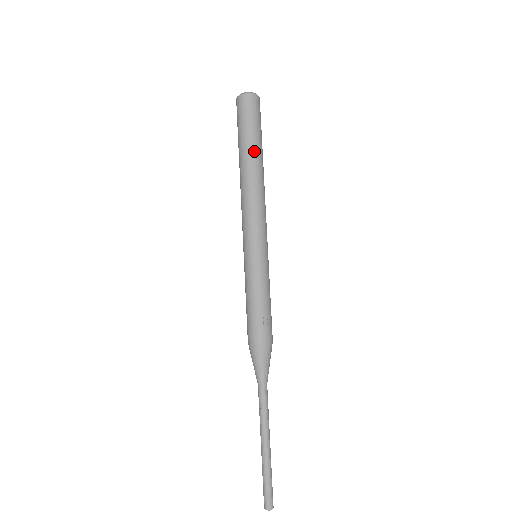
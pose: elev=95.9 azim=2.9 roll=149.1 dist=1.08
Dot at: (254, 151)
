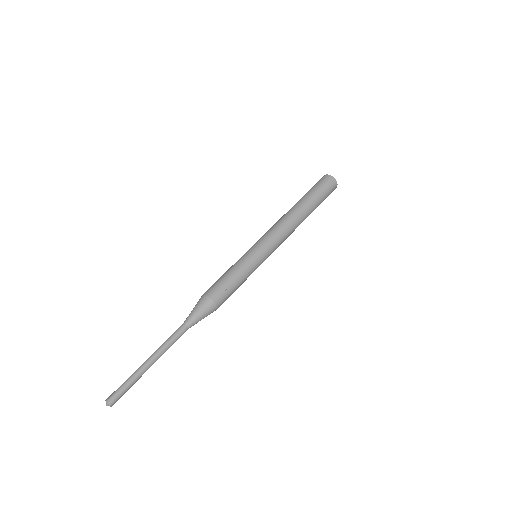
Dot at: (309, 204)
